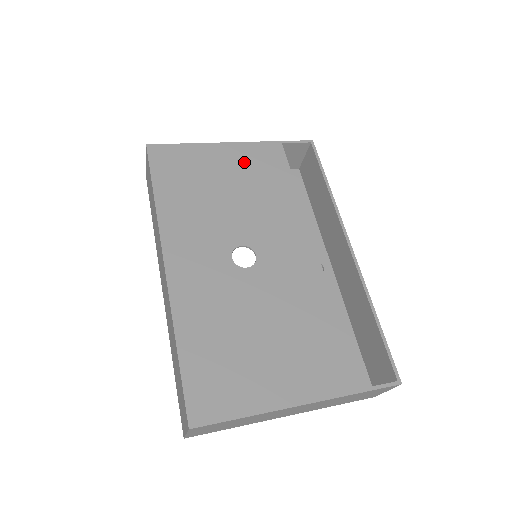
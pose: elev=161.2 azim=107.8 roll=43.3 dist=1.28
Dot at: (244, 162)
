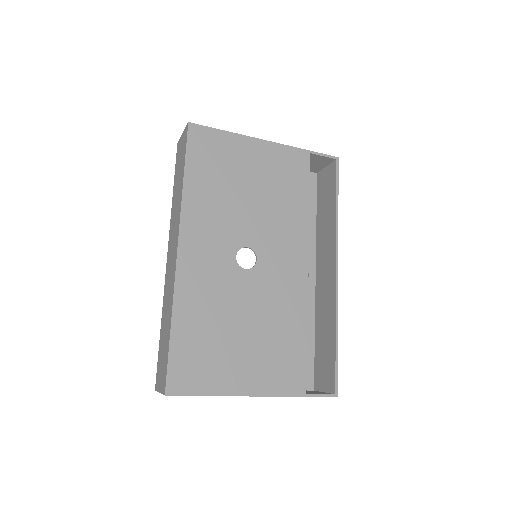
Dot at: (272, 164)
